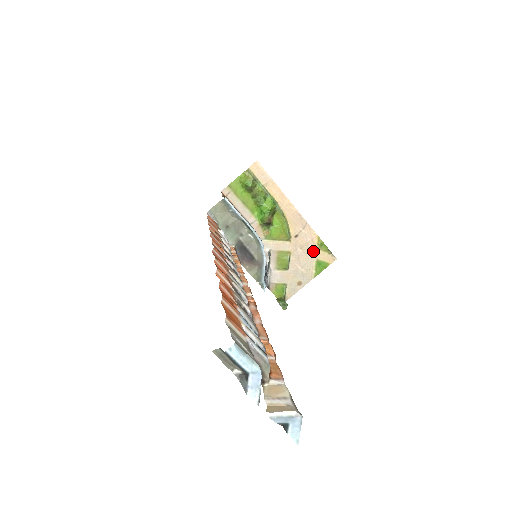
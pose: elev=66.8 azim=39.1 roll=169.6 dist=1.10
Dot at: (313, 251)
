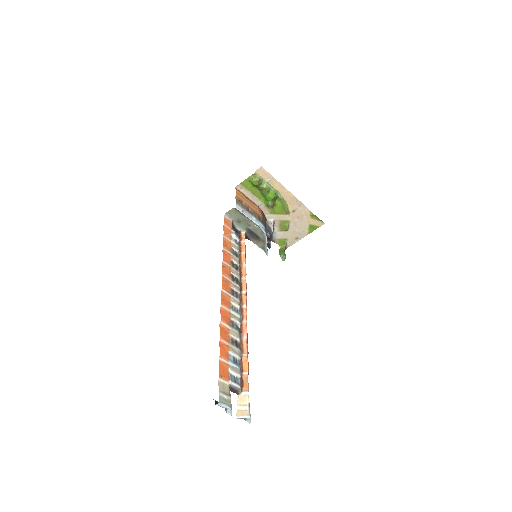
Dot at: (307, 219)
